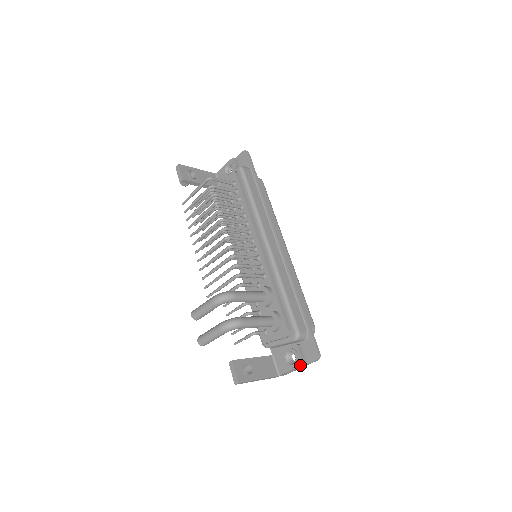
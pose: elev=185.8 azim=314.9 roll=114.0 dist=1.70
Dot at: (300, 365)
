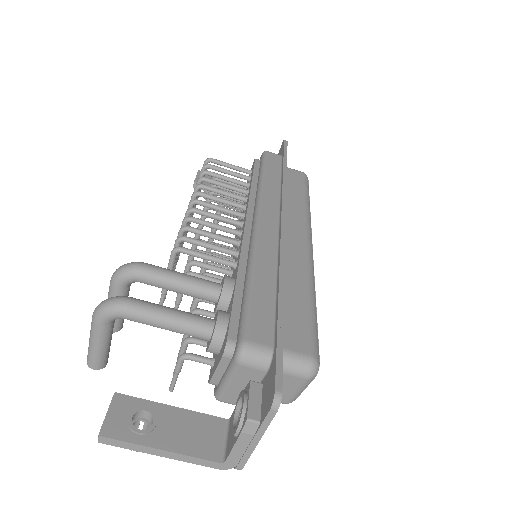
Dot at: (244, 425)
